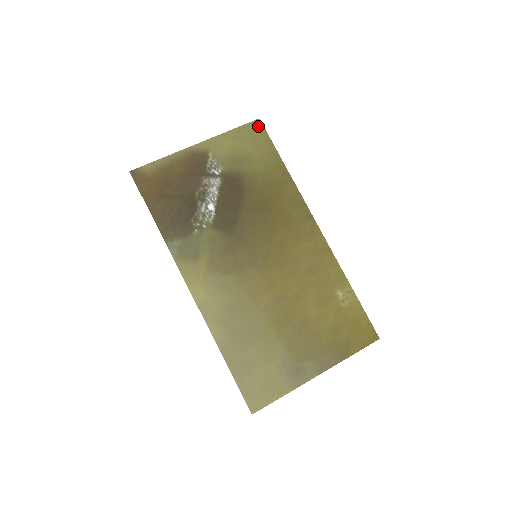
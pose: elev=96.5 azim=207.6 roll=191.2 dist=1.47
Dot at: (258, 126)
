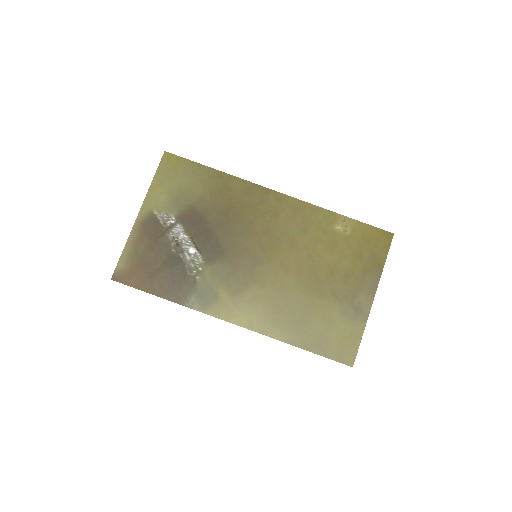
Dot at: (169, 158)
